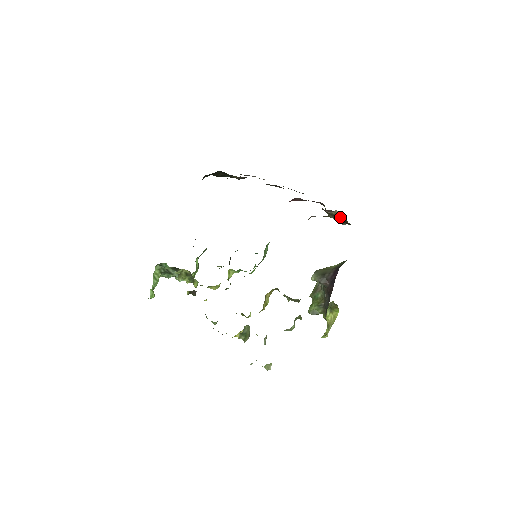
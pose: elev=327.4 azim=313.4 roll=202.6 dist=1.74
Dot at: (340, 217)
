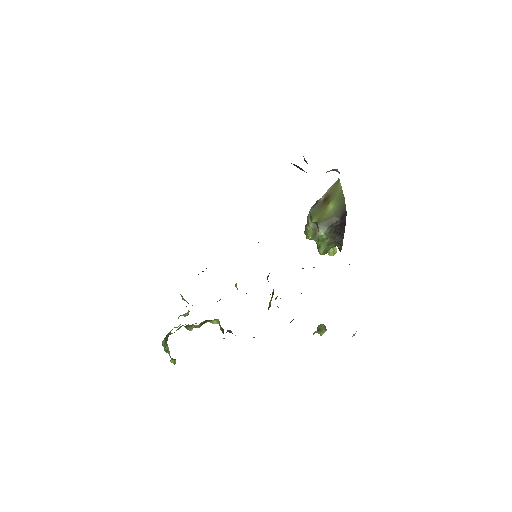
Dot at: occluded
